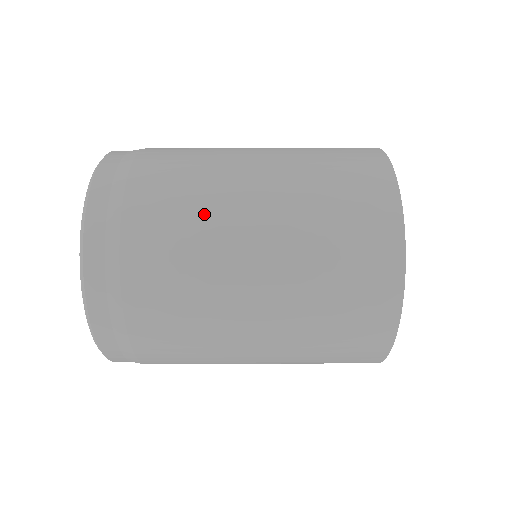
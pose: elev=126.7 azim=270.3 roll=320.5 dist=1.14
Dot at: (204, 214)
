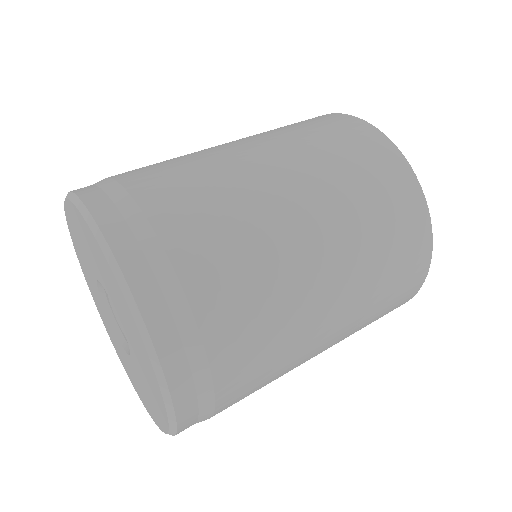
Dot at: (237, 196)
